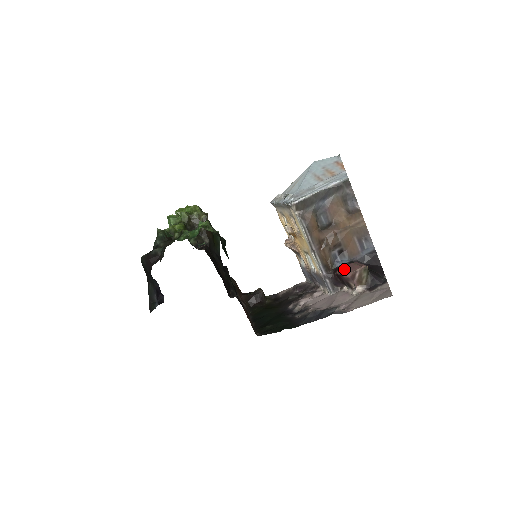
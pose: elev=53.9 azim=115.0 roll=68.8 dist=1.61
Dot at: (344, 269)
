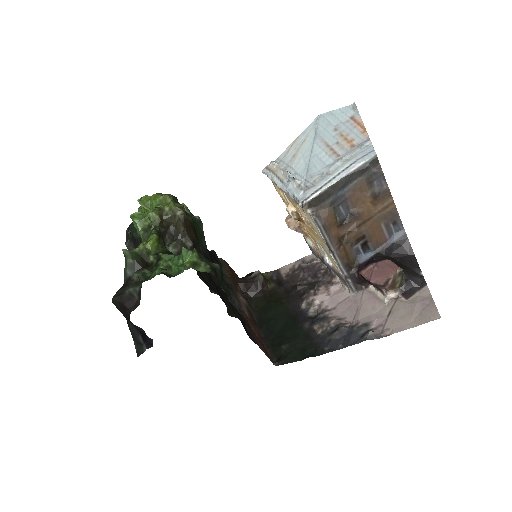
Dot at: (372, 272)
